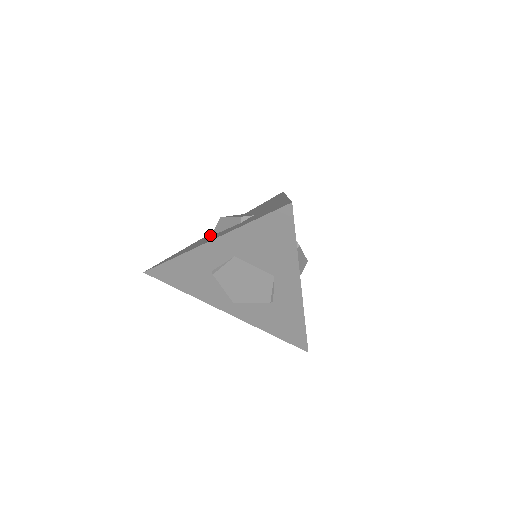
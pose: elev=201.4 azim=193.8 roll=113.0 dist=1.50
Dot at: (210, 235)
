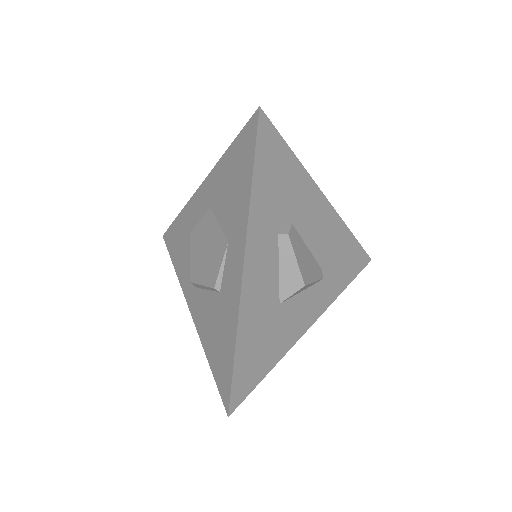
Dot at: occluded
